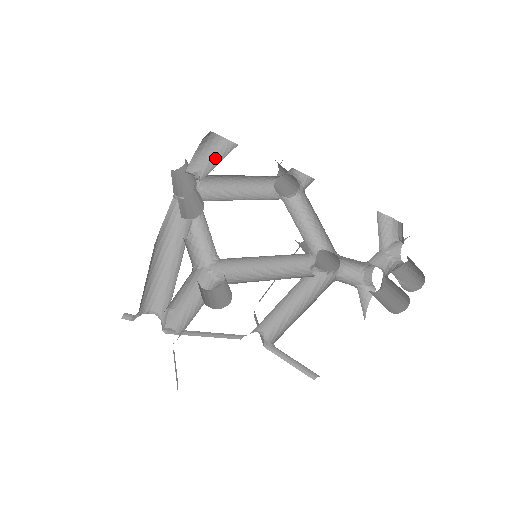
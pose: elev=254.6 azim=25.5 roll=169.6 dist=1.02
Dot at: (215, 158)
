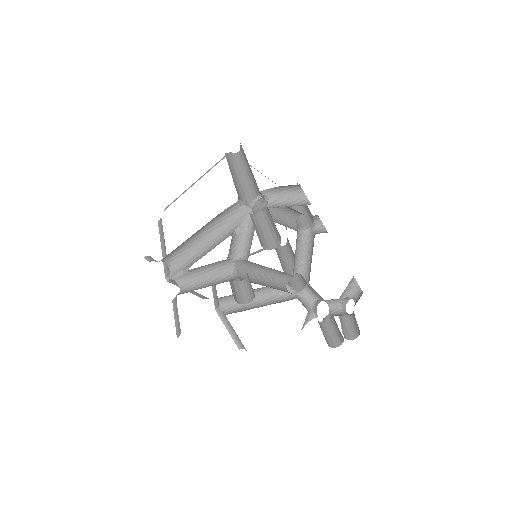
Dot at: (287, 198)
